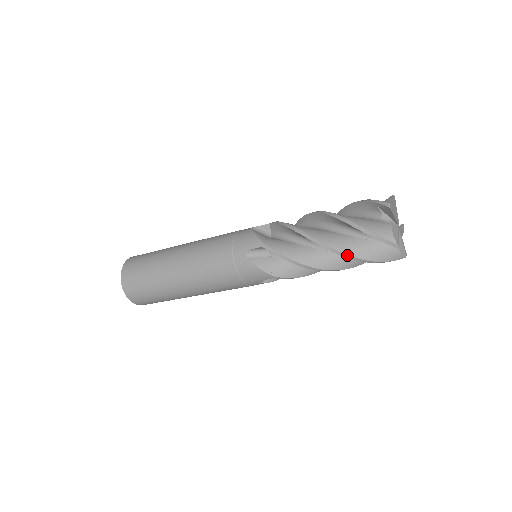
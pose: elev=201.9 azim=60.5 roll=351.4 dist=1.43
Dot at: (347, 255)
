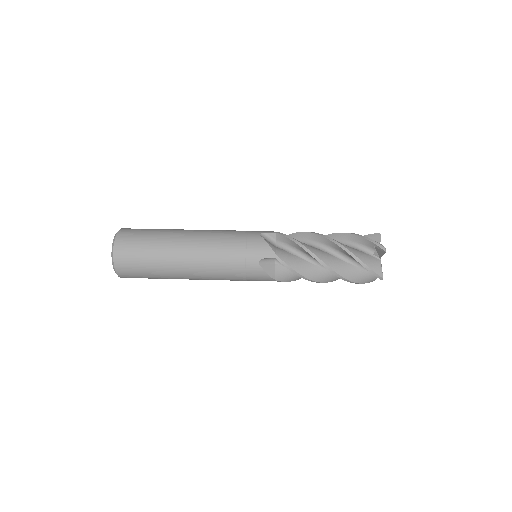
Dot at: (344, 278)
